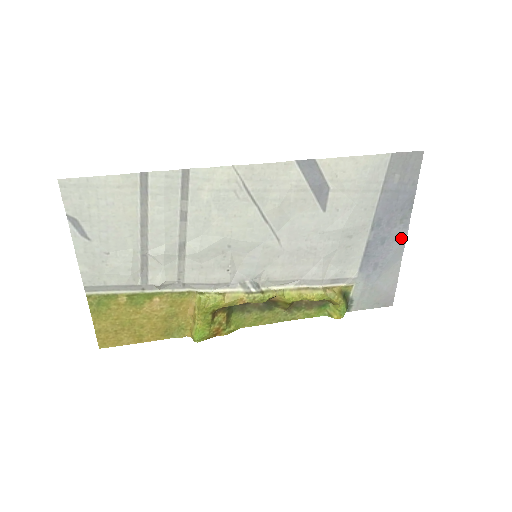
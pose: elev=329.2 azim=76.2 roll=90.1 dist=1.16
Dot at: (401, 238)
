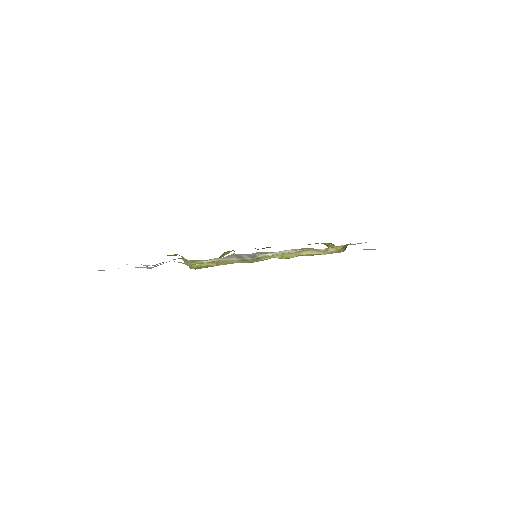
Dot at: occluded
